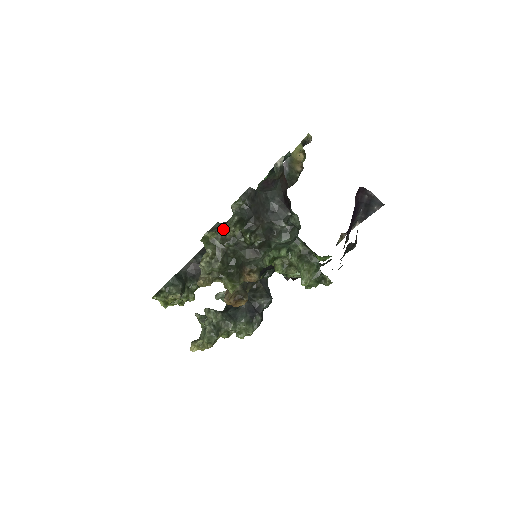
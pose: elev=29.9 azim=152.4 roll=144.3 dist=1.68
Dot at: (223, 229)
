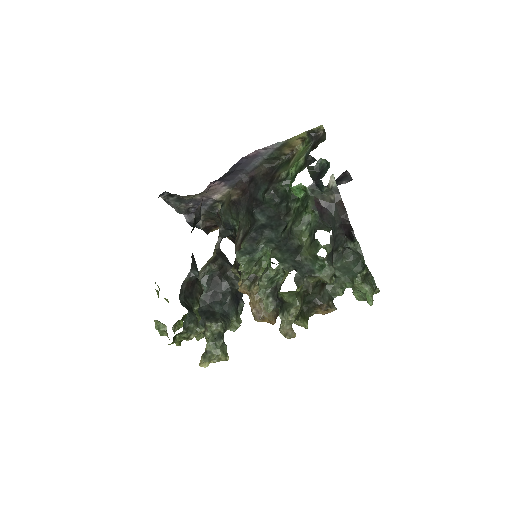
Dot at: (306, 277)
